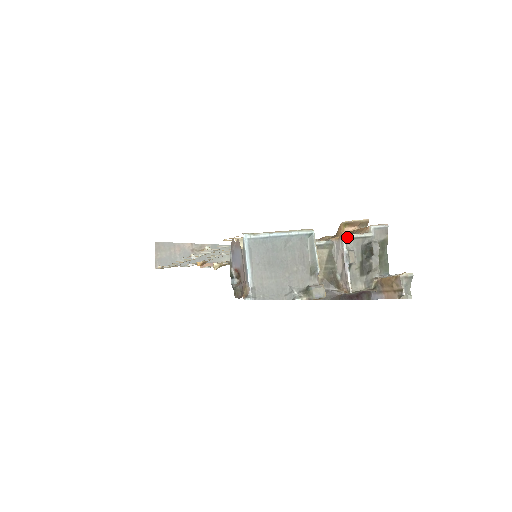
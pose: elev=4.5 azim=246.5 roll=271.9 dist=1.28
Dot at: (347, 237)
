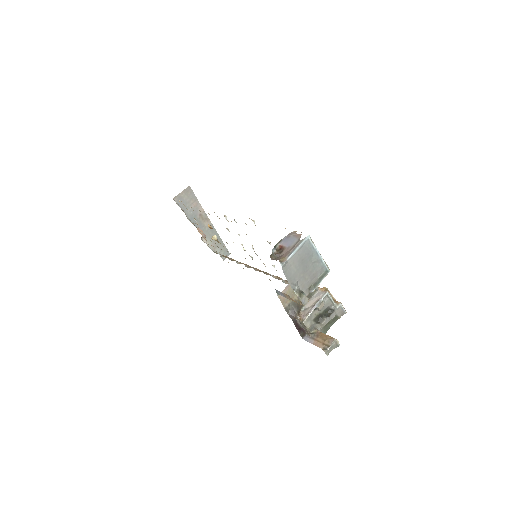
Dot at: (329, 294)
